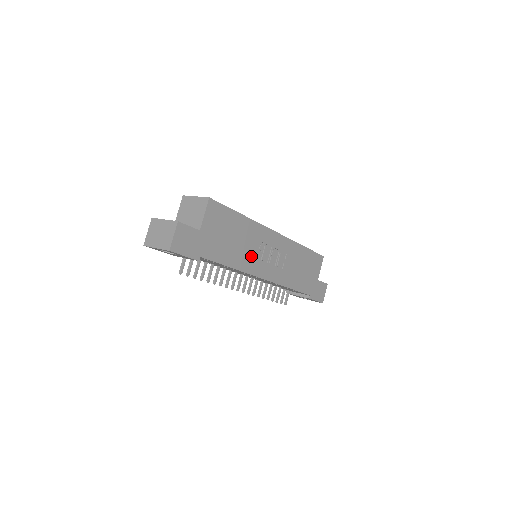
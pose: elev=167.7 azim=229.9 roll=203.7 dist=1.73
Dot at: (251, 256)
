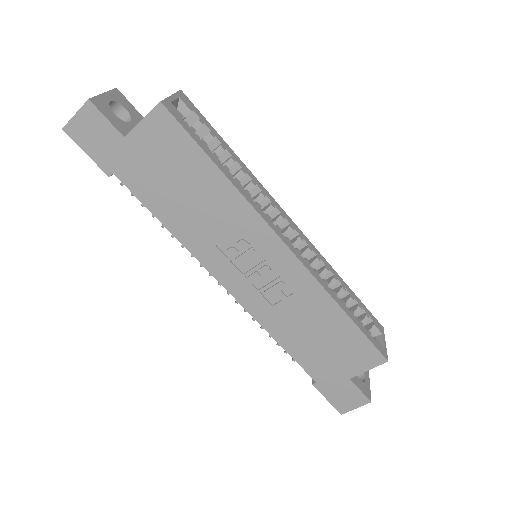
Dot at: (213, 240)
